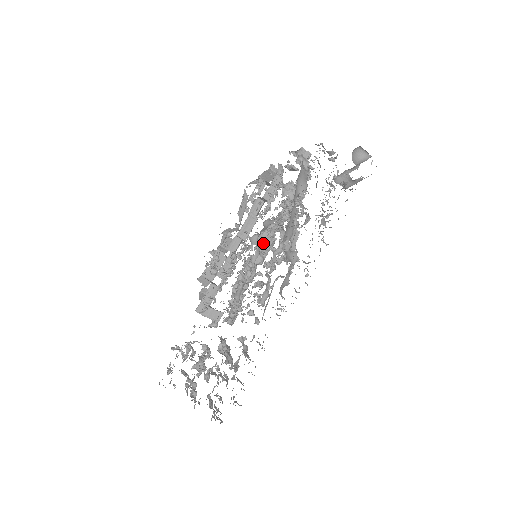
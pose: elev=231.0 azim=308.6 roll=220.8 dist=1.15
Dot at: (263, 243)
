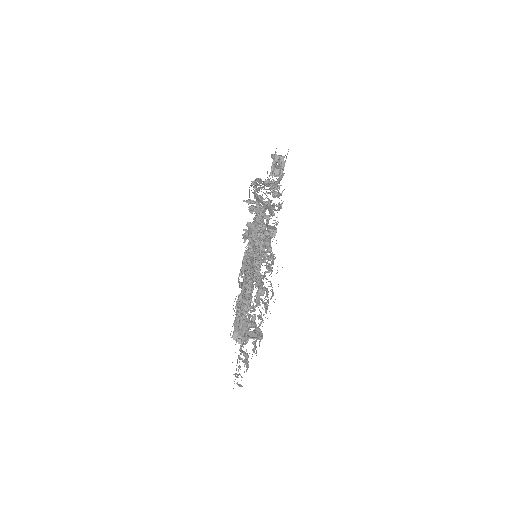
Dot at: (255, 242)
